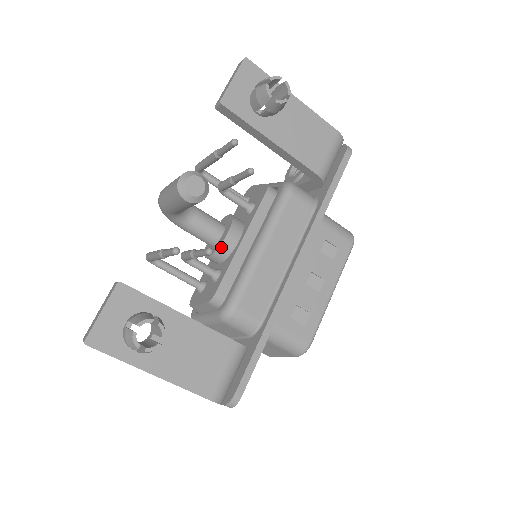
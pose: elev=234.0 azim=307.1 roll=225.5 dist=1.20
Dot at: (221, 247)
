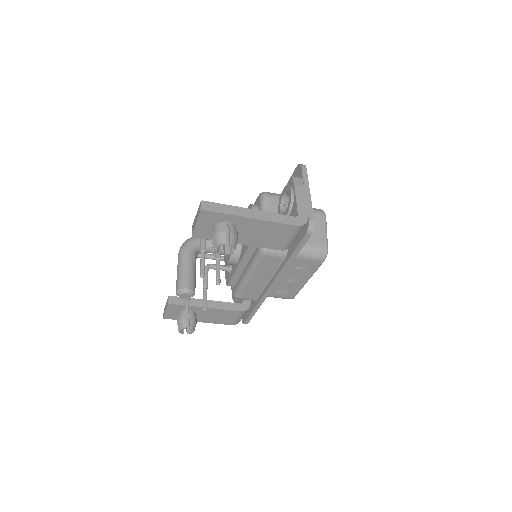
Dot at: occluded
